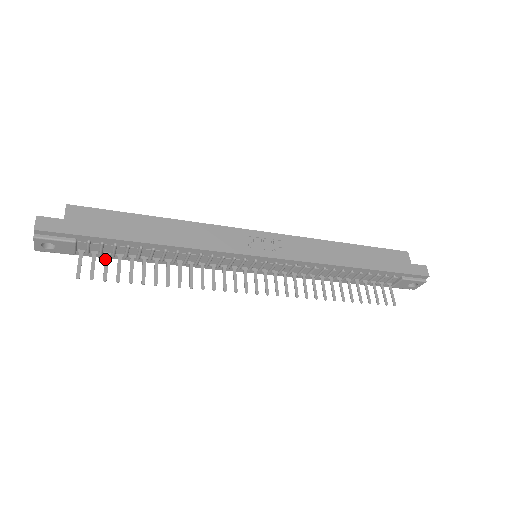
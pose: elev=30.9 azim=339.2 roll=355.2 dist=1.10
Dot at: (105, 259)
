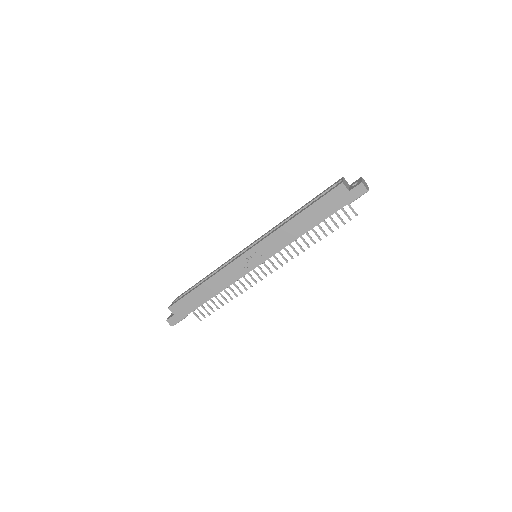
Dot at: occluded
